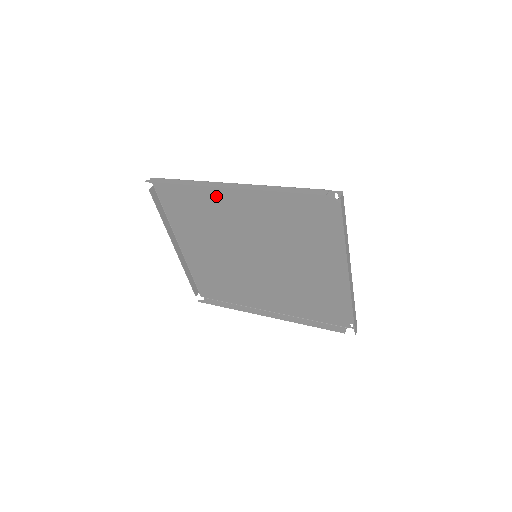
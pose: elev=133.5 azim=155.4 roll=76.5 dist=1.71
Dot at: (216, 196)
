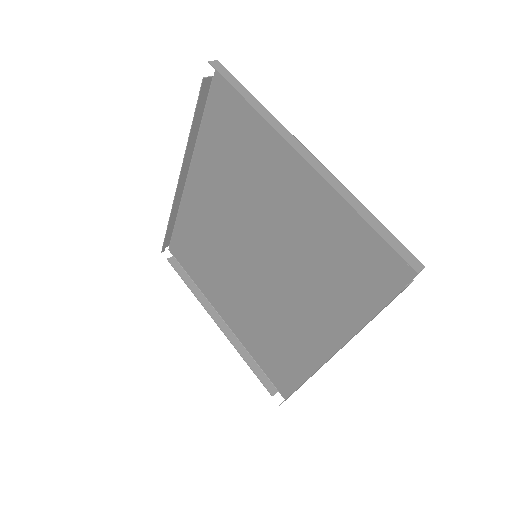
Dot at: (193, 210)
